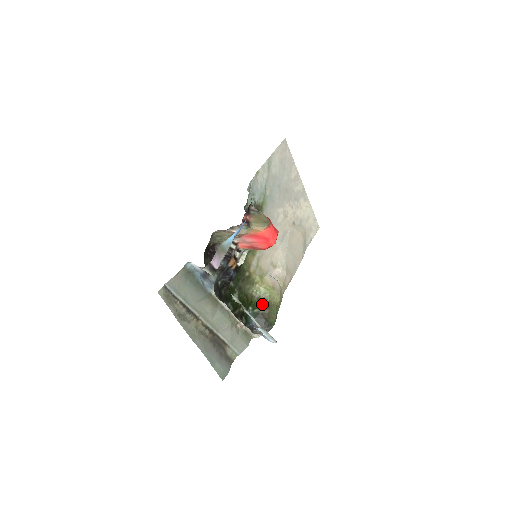
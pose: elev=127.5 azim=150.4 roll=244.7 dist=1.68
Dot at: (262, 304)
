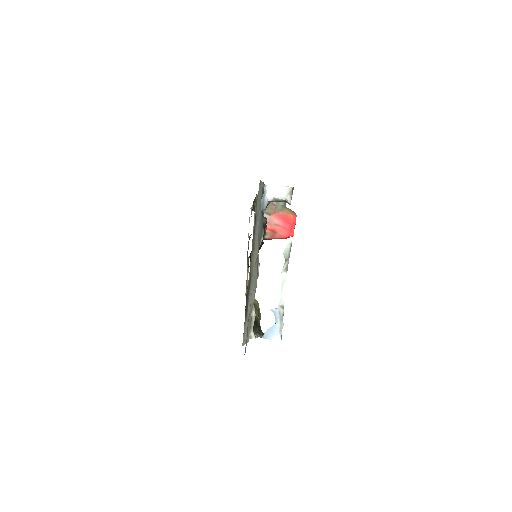
Dot at: occluded
